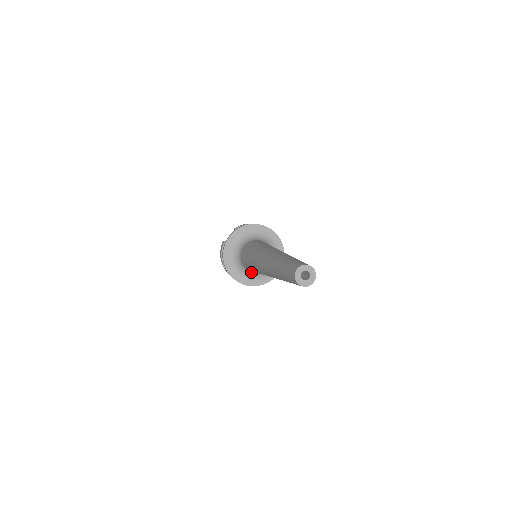
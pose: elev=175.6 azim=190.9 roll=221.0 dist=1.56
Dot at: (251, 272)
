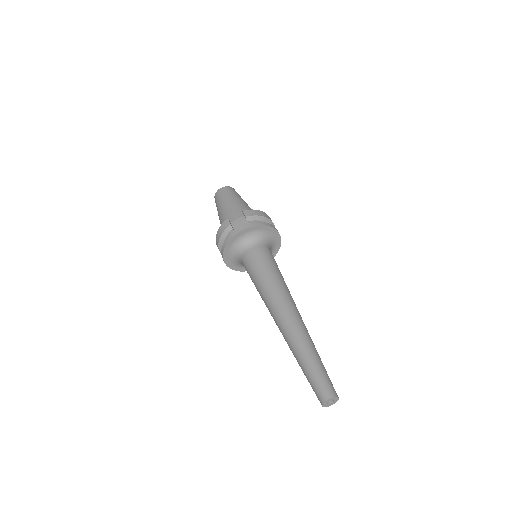
Dot at: occluded
